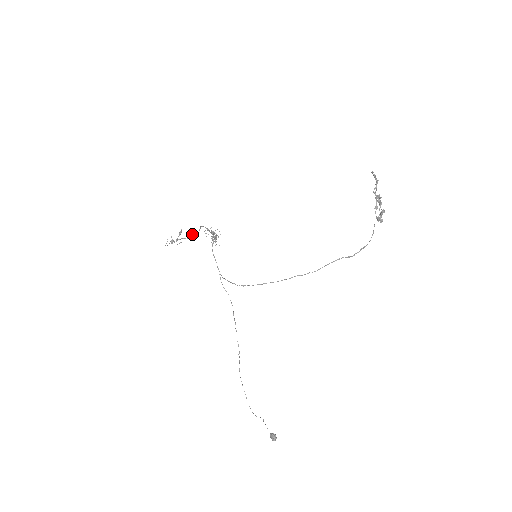
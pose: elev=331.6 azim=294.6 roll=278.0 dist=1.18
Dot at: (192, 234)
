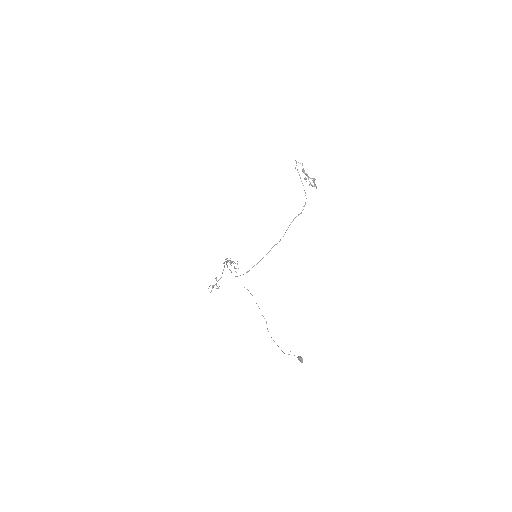
Dot at: (222, 273)
